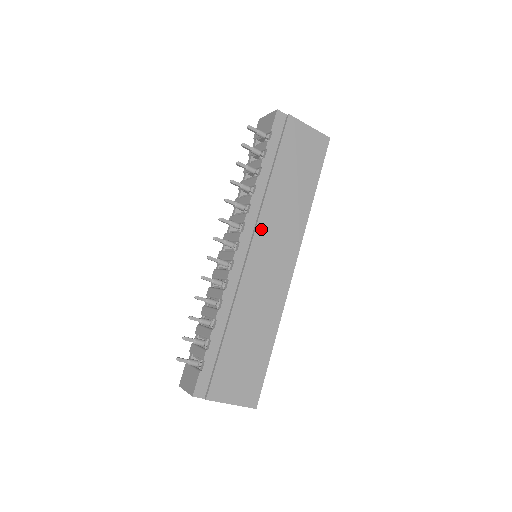
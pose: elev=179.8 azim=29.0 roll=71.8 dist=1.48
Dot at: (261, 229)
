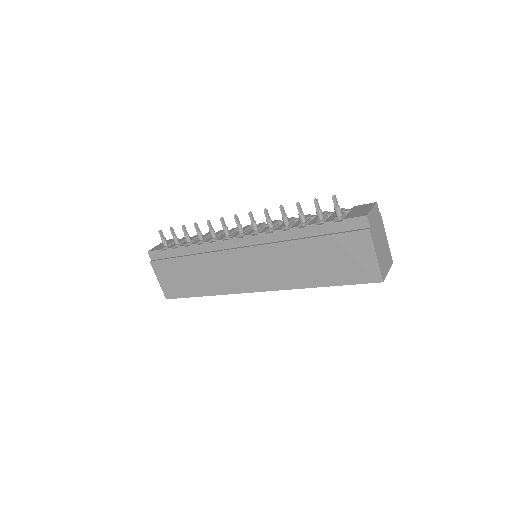
Dot at: (261, 250)
